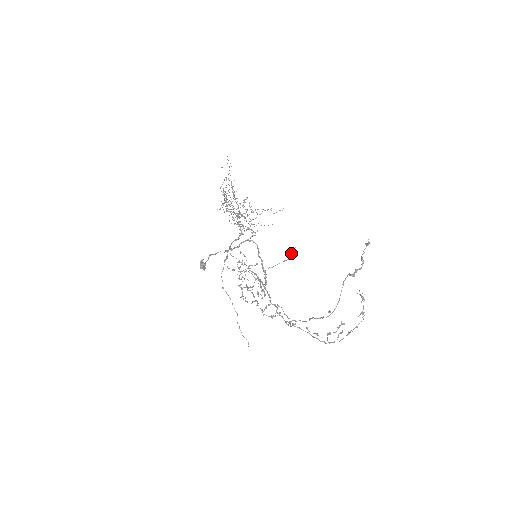
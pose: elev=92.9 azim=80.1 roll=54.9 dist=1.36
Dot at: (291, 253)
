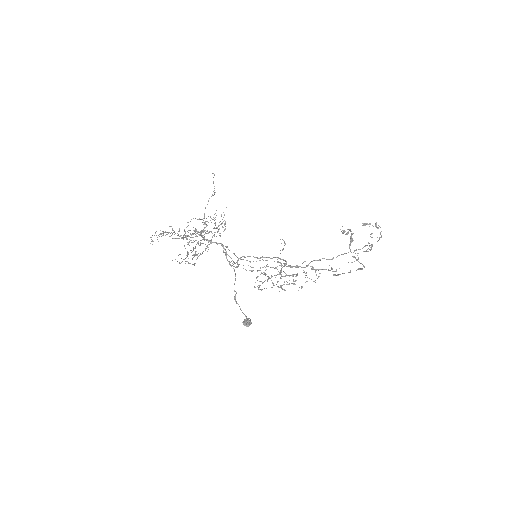
Dot at: occluded
